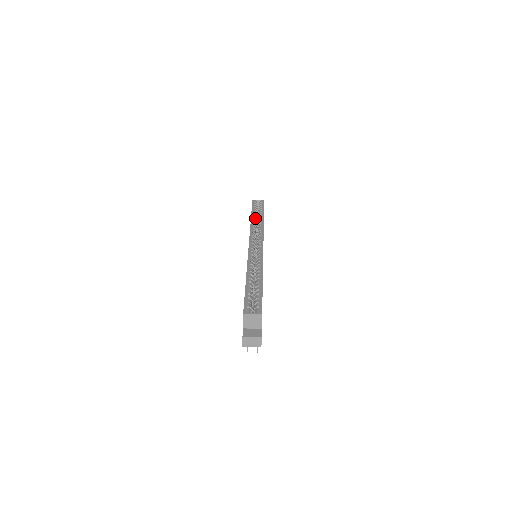
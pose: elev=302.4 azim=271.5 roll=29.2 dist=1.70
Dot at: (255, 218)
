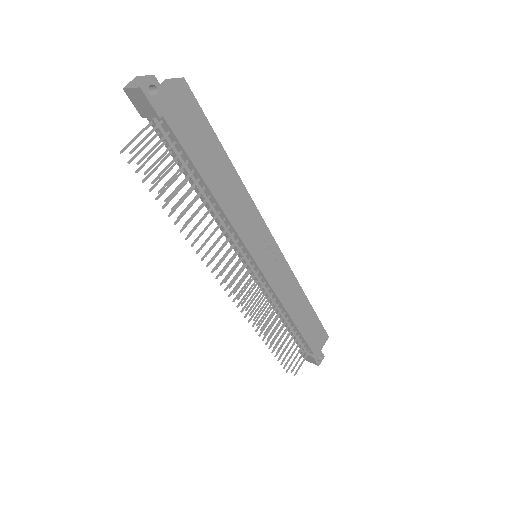
Dot at: occluded
